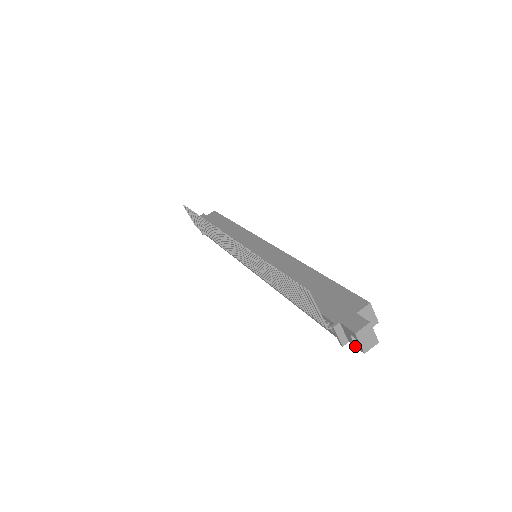
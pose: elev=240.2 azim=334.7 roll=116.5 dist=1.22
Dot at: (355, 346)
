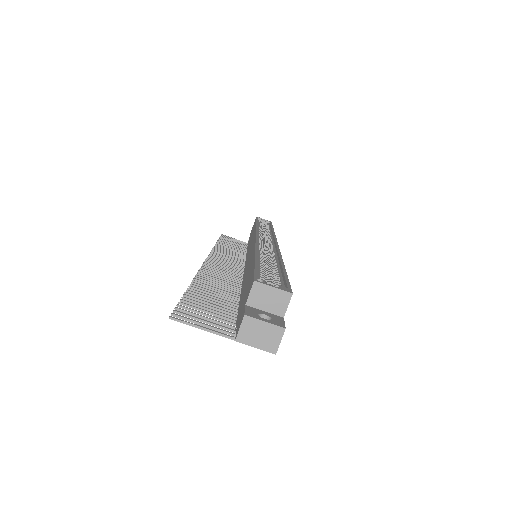
Dot at: occluded
